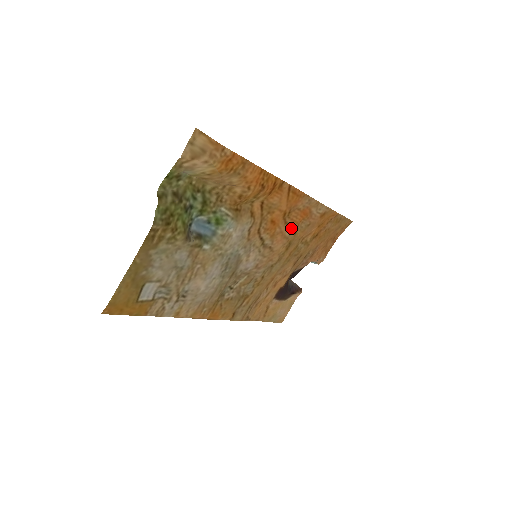
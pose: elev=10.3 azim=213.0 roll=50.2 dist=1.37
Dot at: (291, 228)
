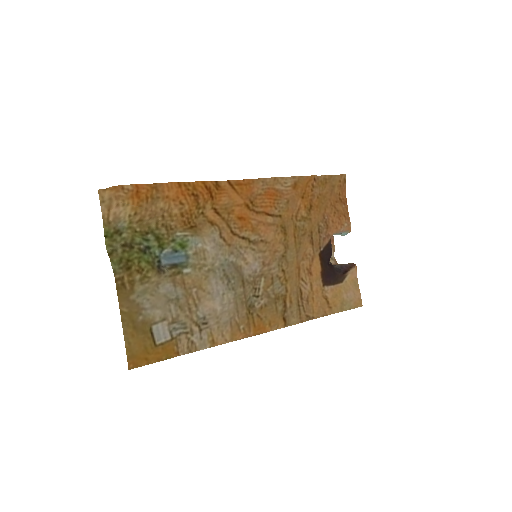
Dot at: (270, 214)
